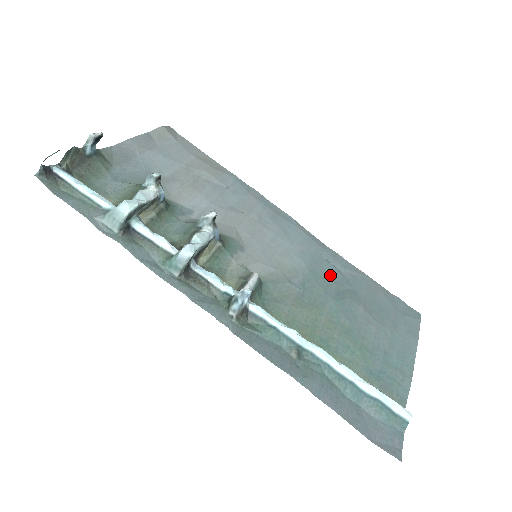
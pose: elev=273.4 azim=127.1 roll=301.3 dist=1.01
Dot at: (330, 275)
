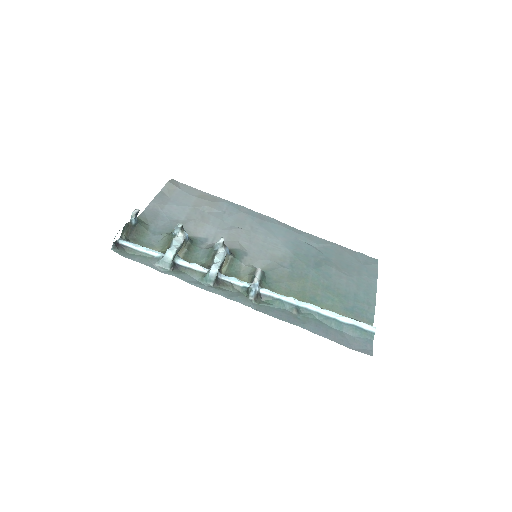
Dot at: (308, 252)
